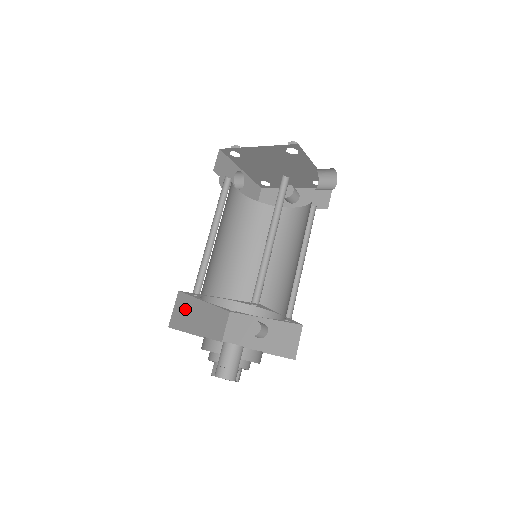
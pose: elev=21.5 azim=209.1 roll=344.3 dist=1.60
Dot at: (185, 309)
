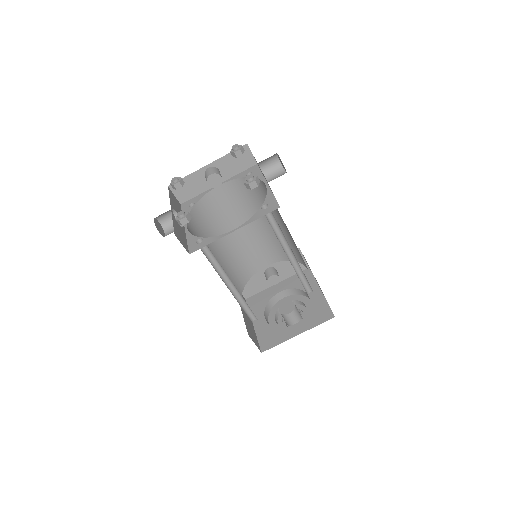
Dot at: (250, 331)
